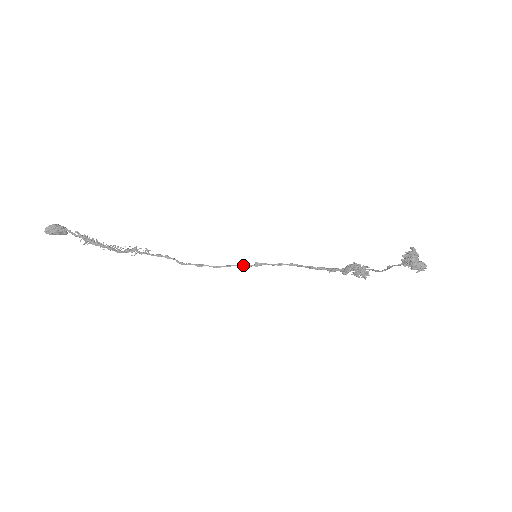
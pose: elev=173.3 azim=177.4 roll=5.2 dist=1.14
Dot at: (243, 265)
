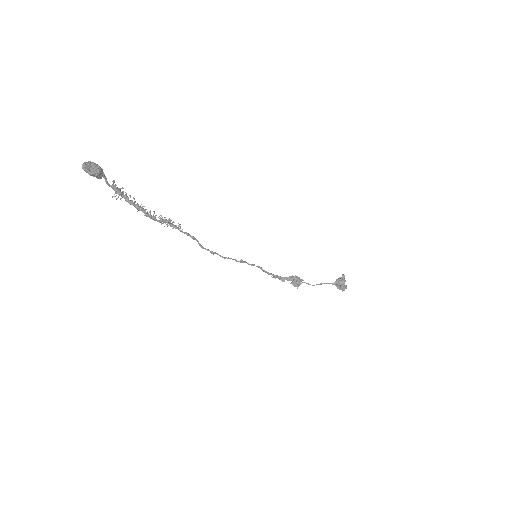
Dot at: occluded
